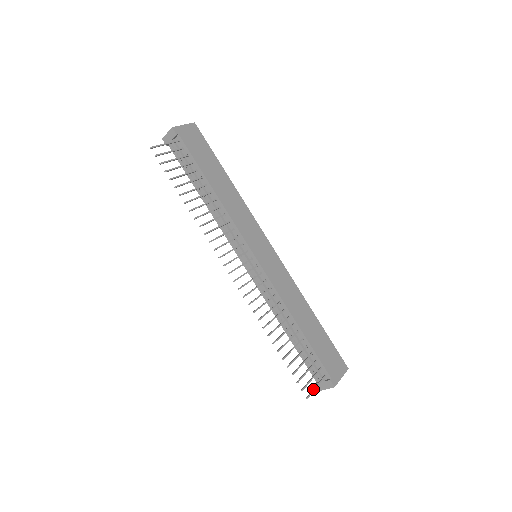
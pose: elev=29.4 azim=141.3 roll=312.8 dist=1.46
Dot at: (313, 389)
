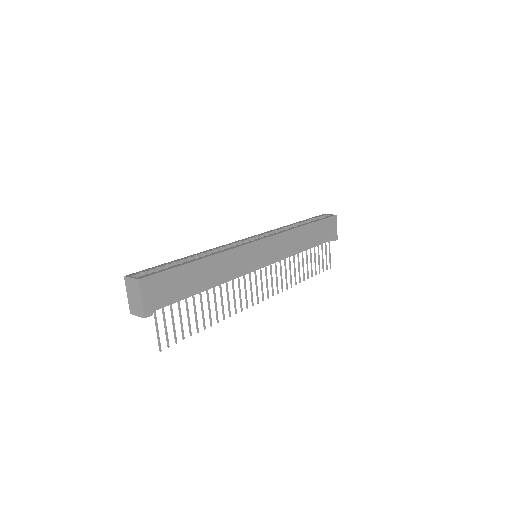
Dot at: (330, 259)
